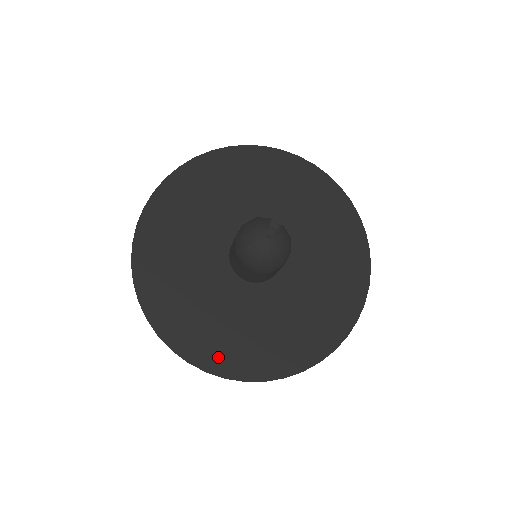
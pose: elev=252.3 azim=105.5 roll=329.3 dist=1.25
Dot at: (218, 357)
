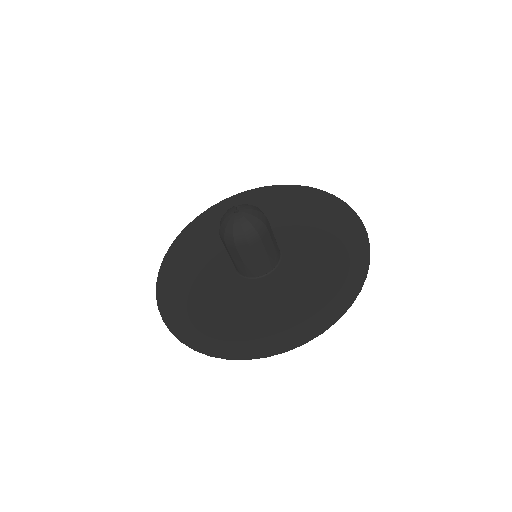
Dot at: (269, 340)
